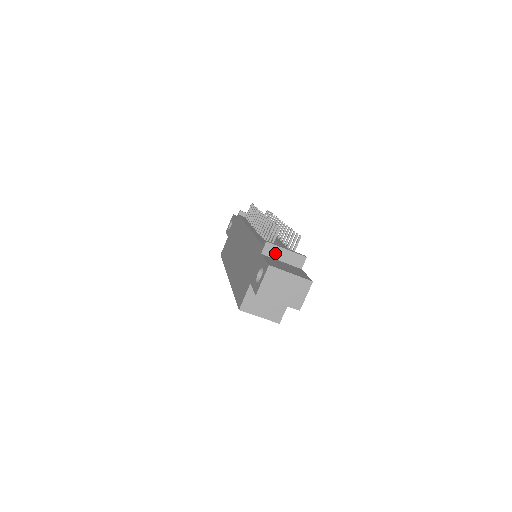
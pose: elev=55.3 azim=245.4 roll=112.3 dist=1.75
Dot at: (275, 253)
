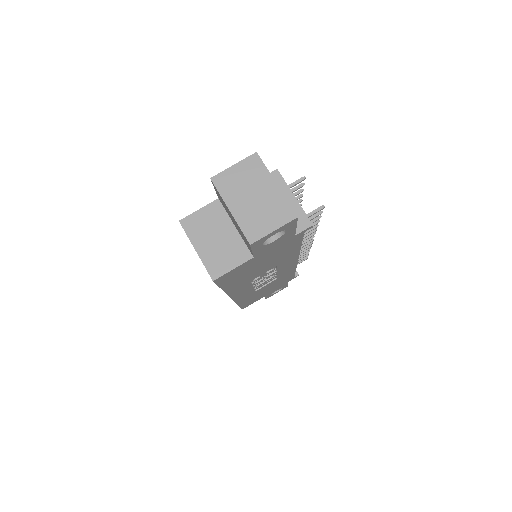
Dot at: occluded
